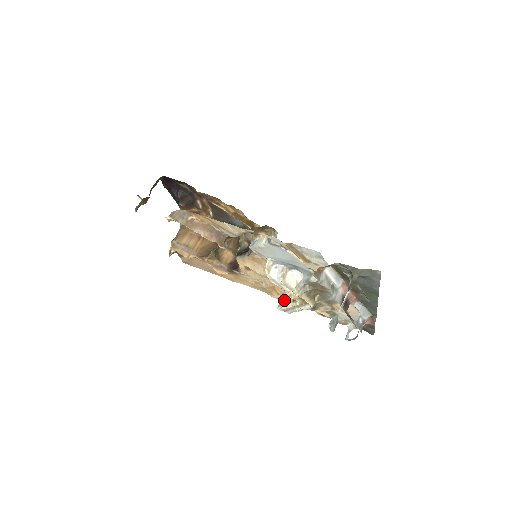
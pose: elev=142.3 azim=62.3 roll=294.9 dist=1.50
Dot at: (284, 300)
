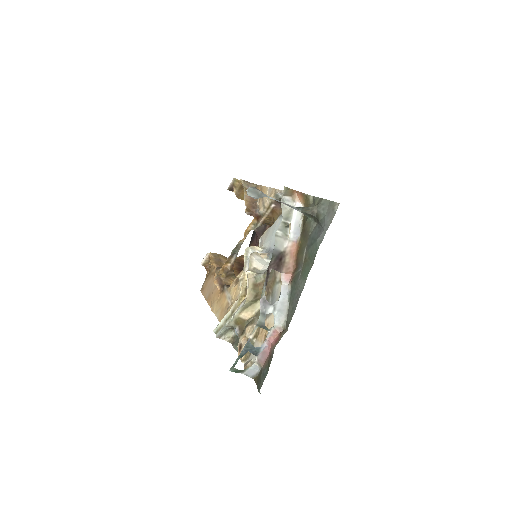
Dot at: occluded
